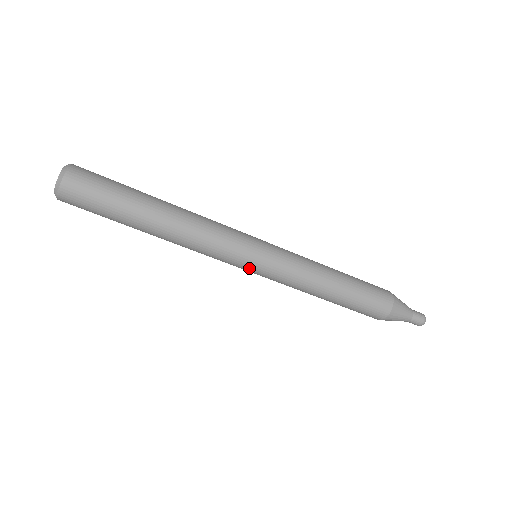
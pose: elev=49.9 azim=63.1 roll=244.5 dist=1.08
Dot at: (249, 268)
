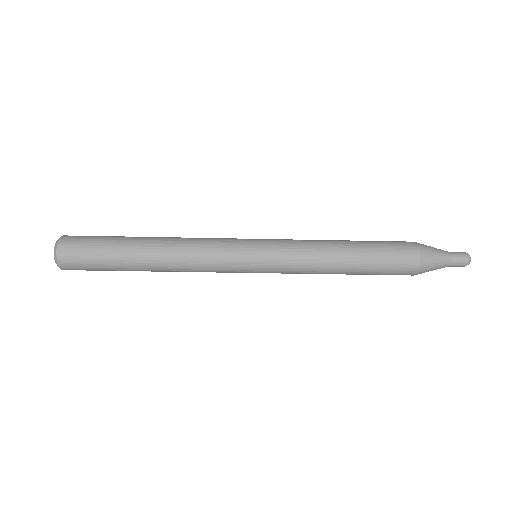
Dot at: (251, 266)
